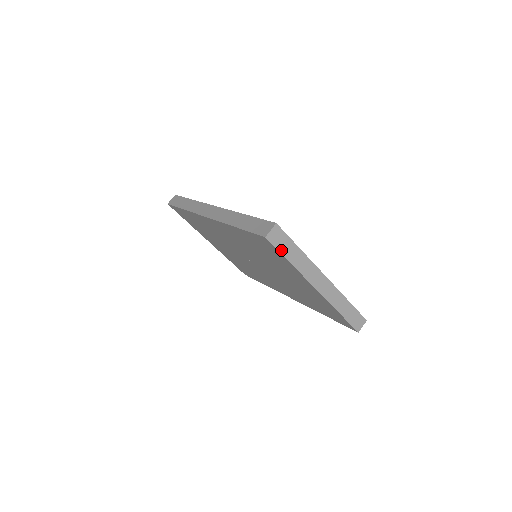
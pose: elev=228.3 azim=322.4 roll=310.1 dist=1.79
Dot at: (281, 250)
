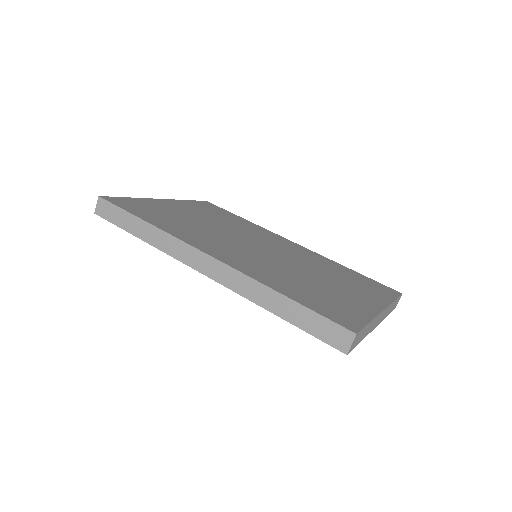
Dot at: (357, 344)
